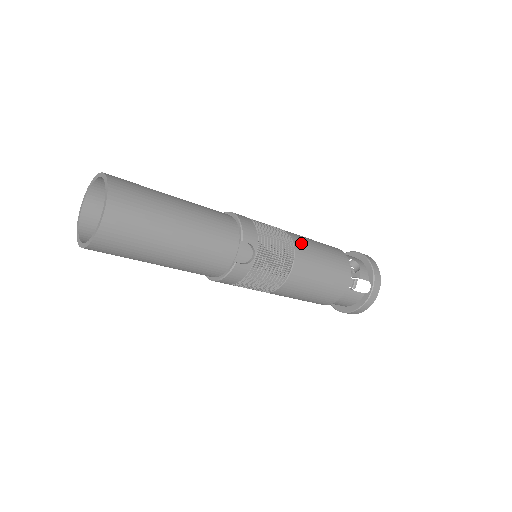
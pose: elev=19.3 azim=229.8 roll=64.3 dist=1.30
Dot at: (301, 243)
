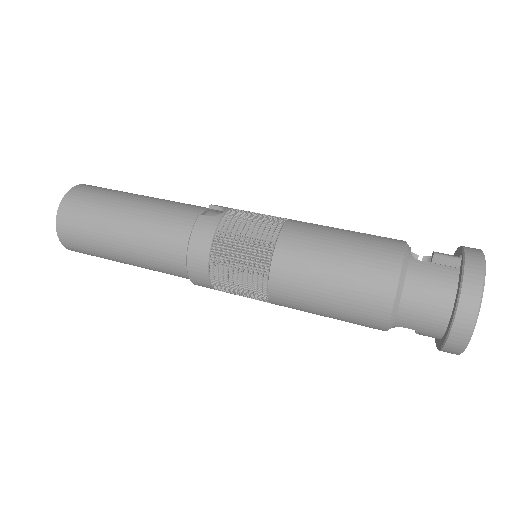
Dot at: (285, 306)
